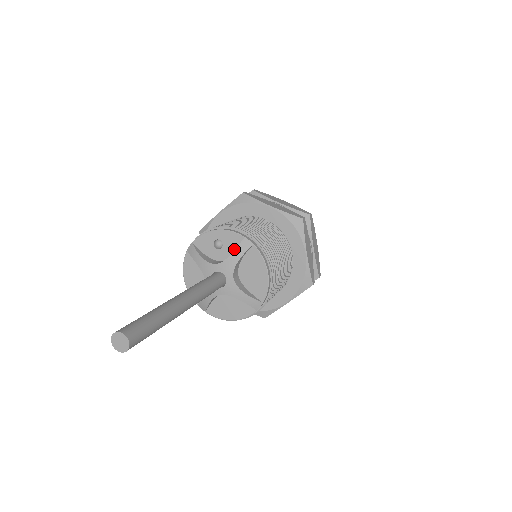
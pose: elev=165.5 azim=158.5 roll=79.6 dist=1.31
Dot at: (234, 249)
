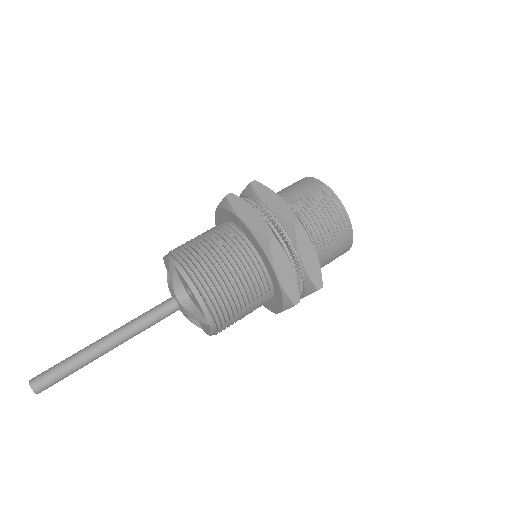
Dot at: (198, 307)
